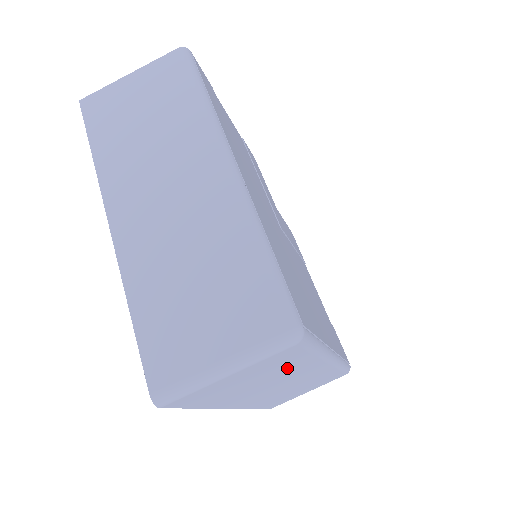
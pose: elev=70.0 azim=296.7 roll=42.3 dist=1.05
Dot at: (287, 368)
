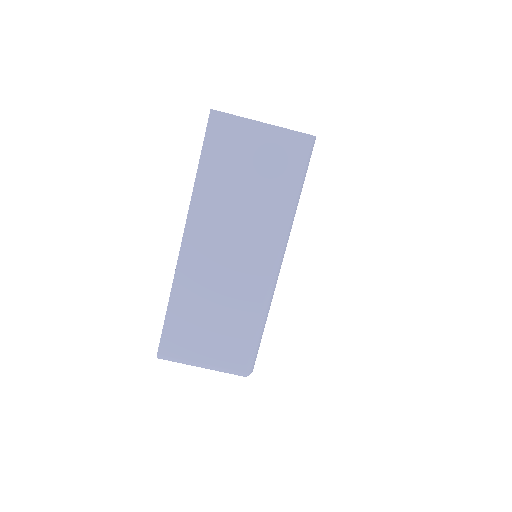
Dot at: occluded
